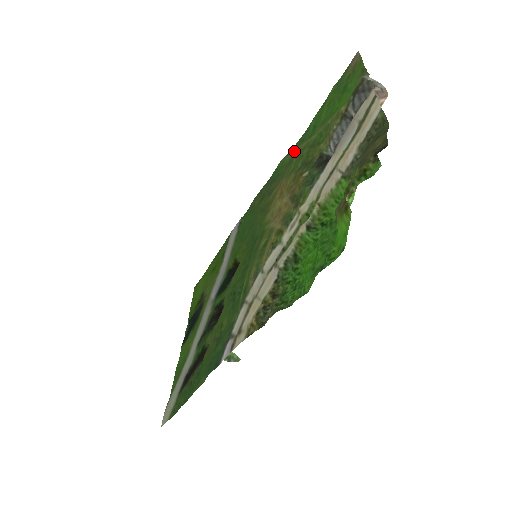
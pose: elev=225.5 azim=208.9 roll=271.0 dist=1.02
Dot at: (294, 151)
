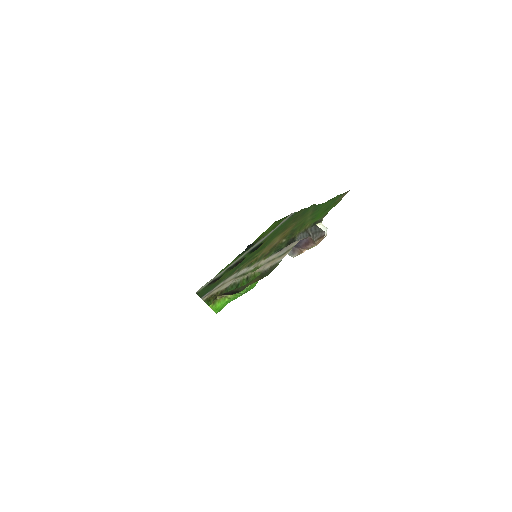
Dot at: (310, 211)
